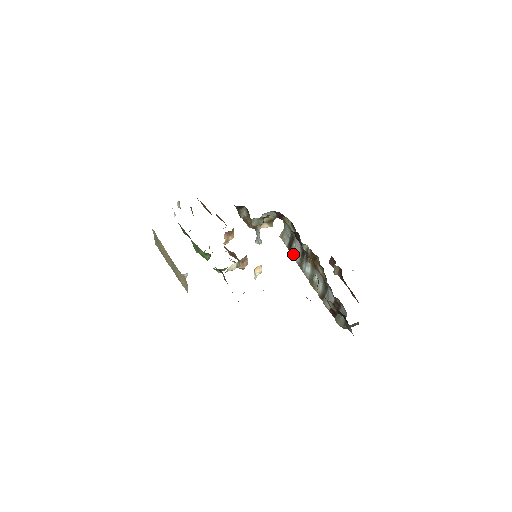
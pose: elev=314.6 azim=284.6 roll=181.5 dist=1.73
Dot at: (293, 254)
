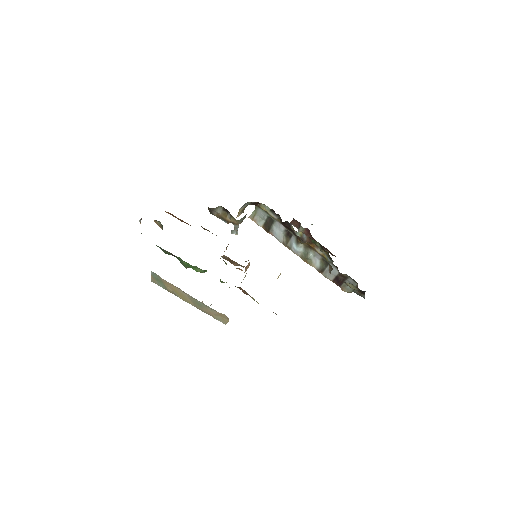
Dot at: (274, 235)
